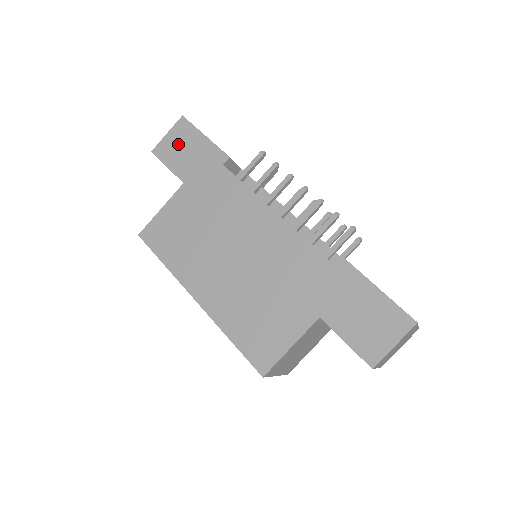
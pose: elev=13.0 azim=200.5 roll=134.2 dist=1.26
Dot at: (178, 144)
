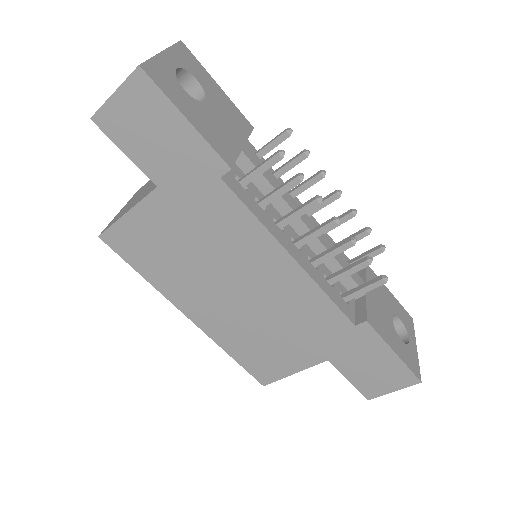
Dot at: (139, 120)
